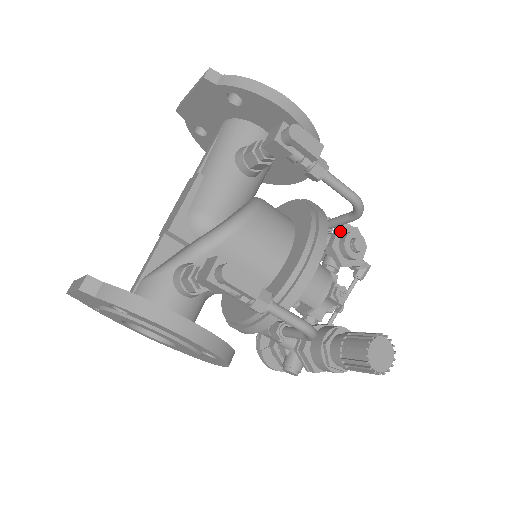
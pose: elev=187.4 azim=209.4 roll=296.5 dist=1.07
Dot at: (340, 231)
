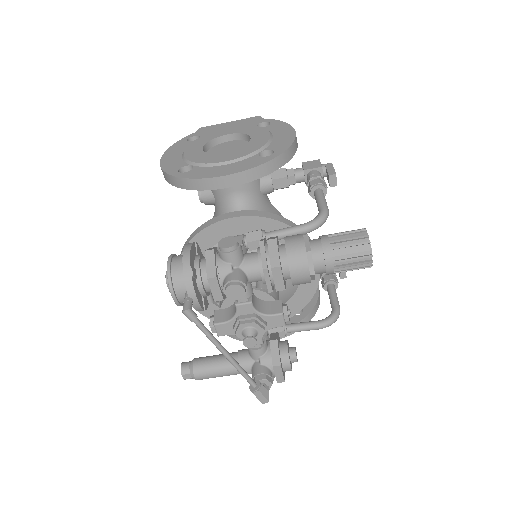
Dot at: occluded
